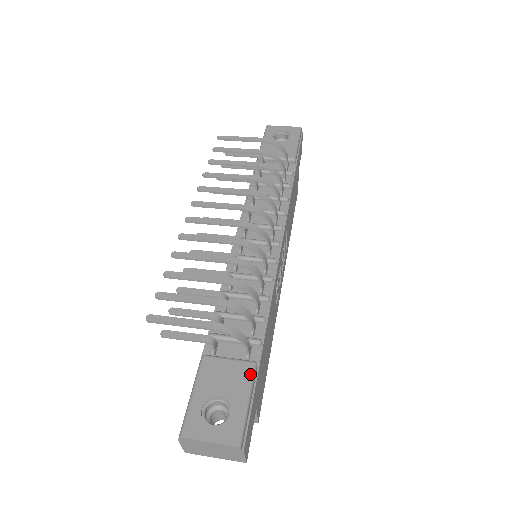
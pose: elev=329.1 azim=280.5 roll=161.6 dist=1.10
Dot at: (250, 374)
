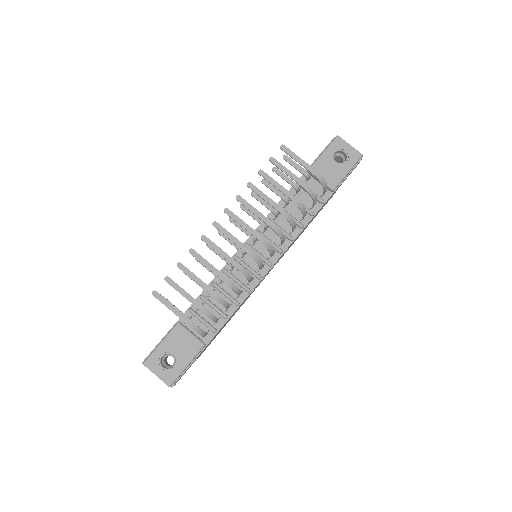
Dot at: (197, 350)
